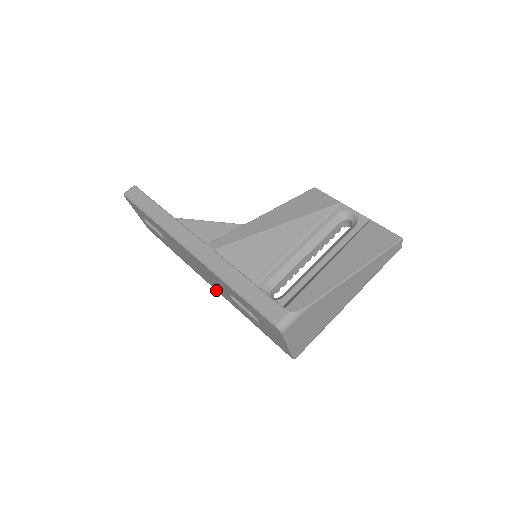
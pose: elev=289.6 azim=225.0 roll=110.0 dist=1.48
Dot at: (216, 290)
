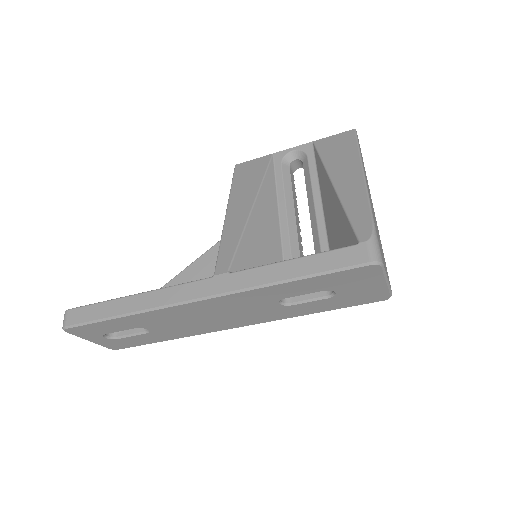
Dot at: (248, 325)
